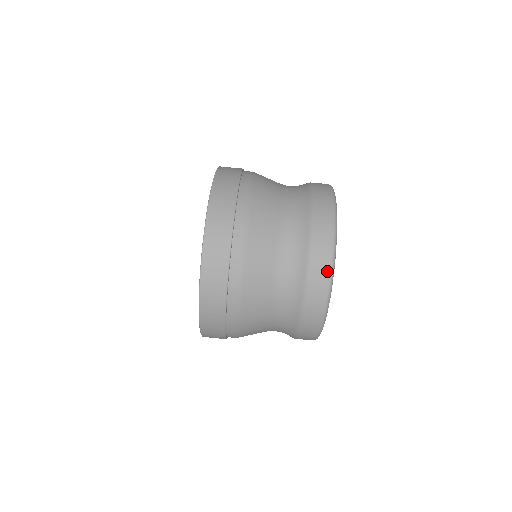
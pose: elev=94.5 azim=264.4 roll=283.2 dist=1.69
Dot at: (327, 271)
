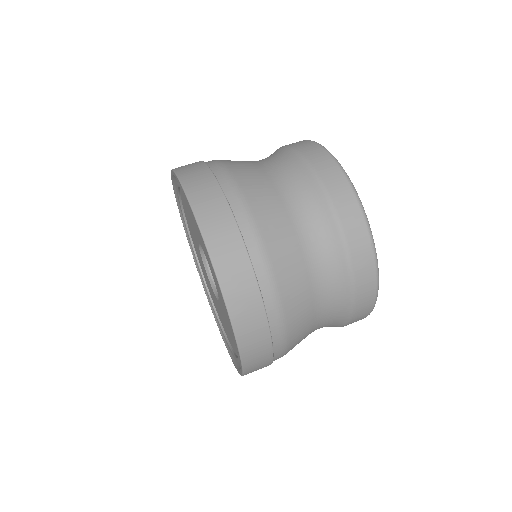
Dot at: (307, 142)
